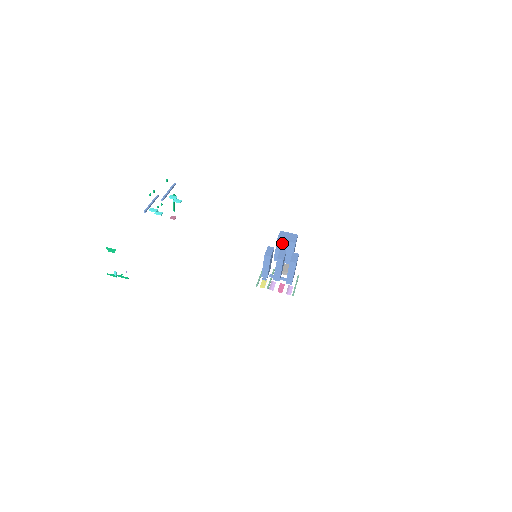
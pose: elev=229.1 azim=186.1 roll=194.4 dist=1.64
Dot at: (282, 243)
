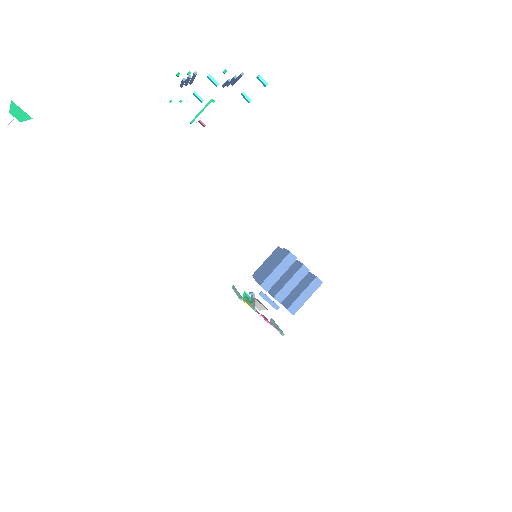
Dot at: occluded
